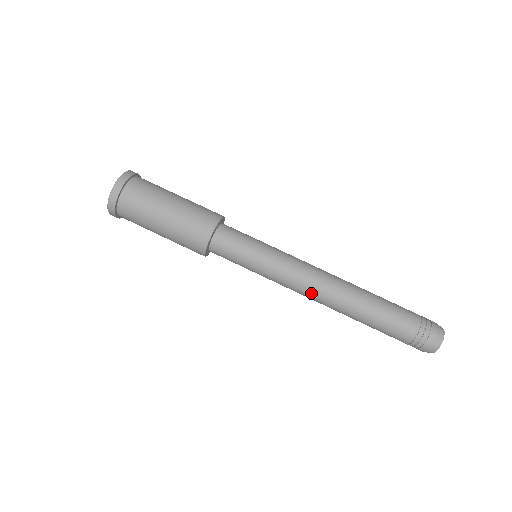
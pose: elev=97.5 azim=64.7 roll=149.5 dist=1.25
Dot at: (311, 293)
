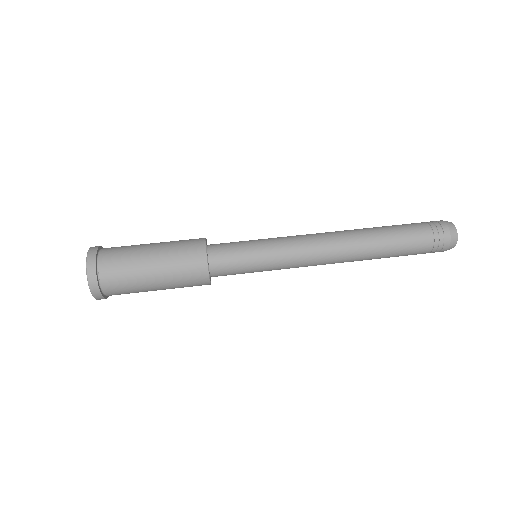
Dot at: (325, 260)
